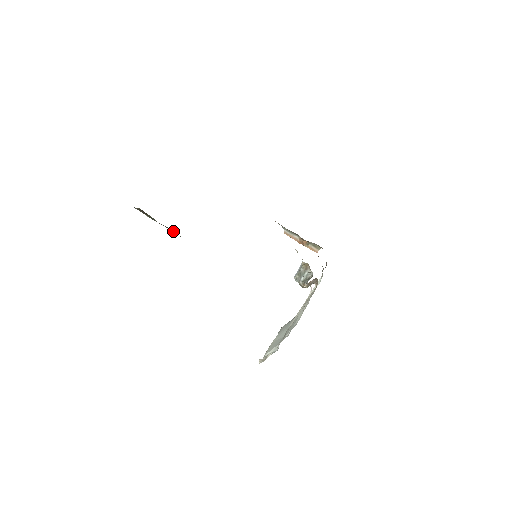
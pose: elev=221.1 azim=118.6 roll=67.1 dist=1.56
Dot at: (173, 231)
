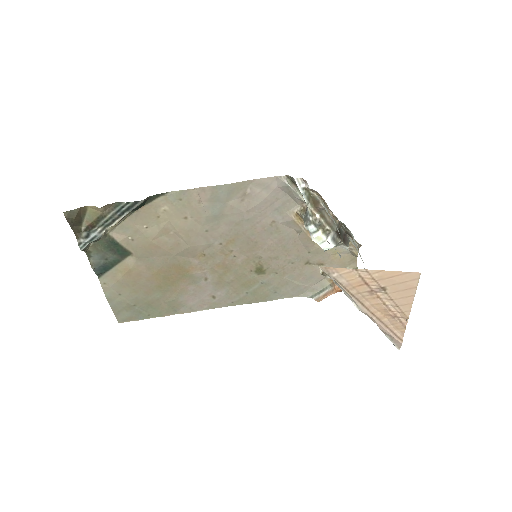
Dot at: (116, 205)
